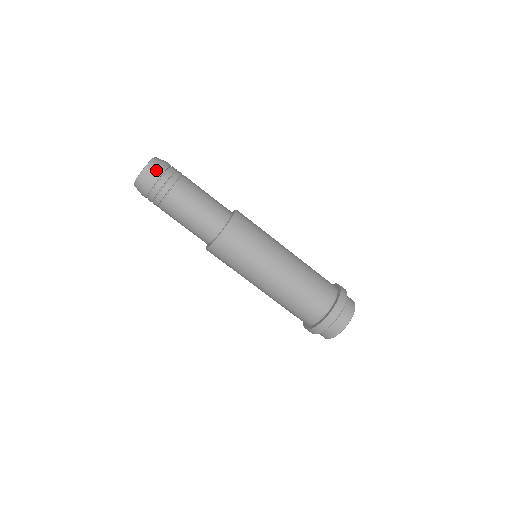
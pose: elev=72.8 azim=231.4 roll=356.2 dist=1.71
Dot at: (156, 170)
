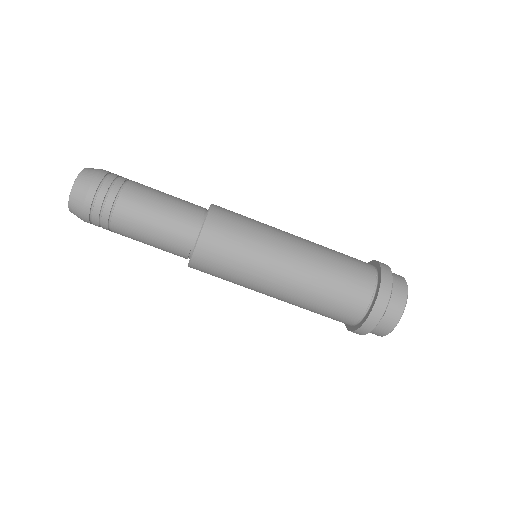
Dot at: (83, 199)
